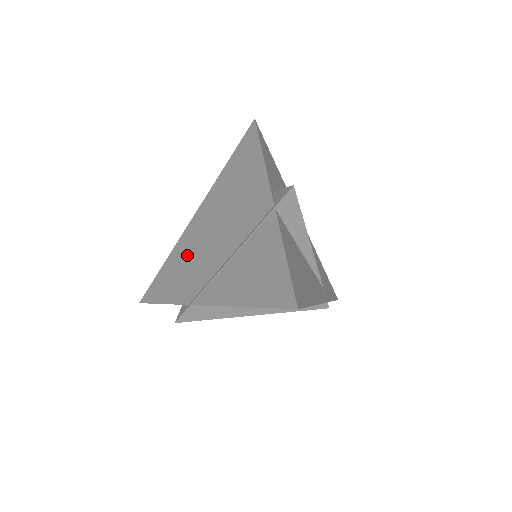
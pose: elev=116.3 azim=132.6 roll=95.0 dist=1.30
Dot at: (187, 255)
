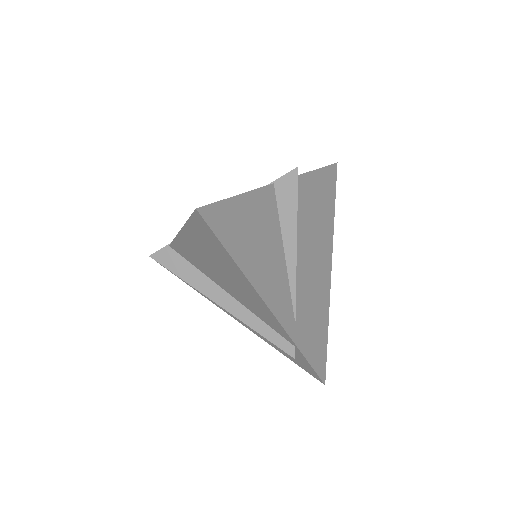
Dot at: occluded
